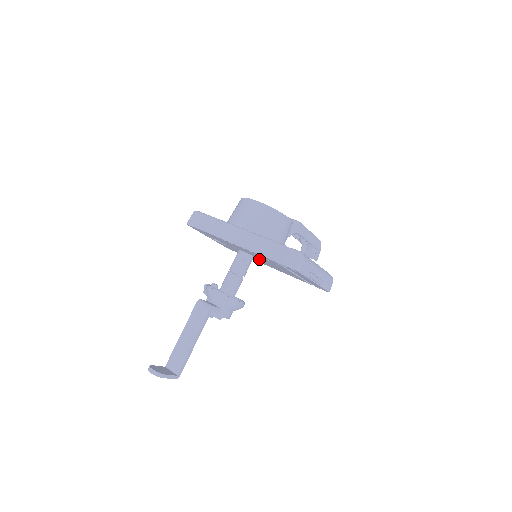
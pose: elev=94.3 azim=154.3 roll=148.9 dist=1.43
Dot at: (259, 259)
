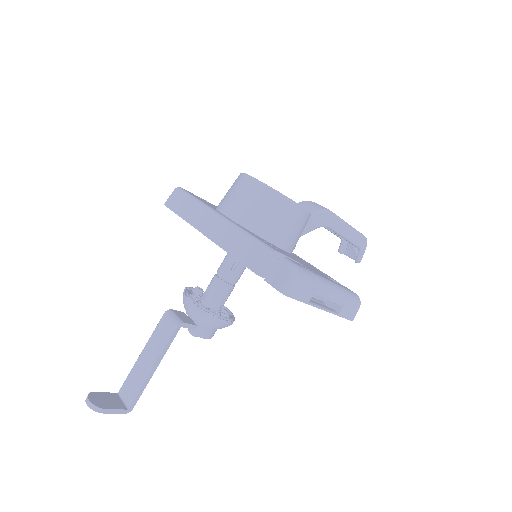
Dot at: occluded
